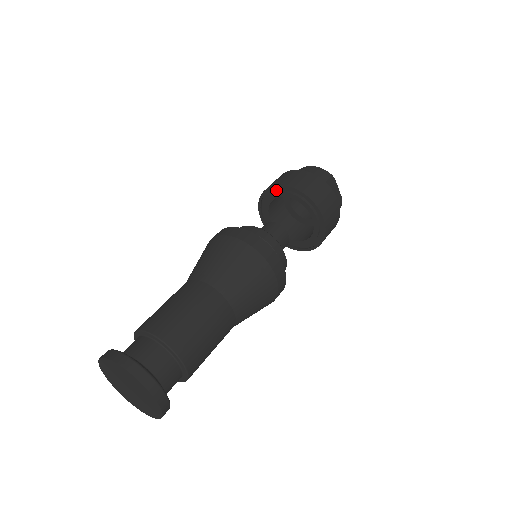
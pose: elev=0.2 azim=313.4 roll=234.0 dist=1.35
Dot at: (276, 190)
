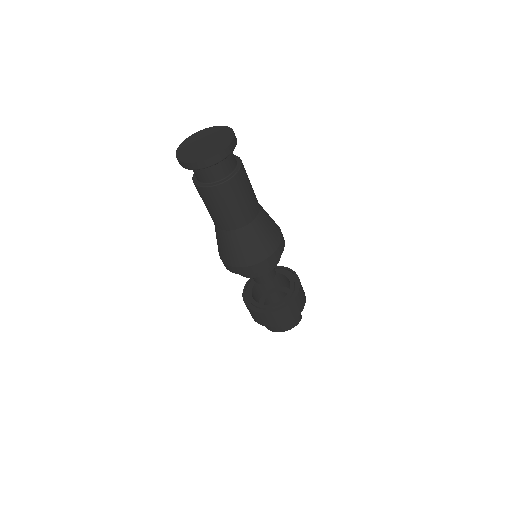
Dot at: occluded
